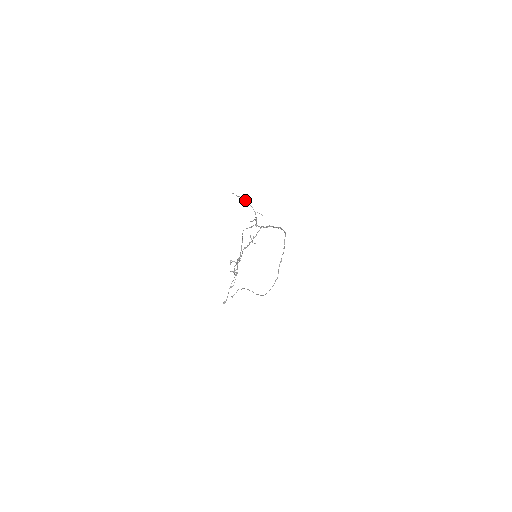
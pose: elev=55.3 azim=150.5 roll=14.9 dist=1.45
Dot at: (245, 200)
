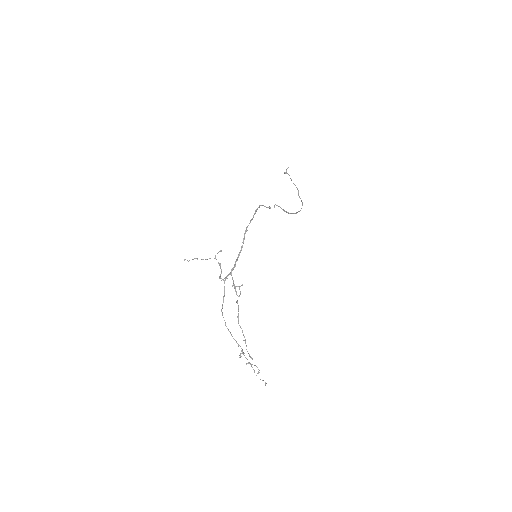
Dot at: (197, 259)
